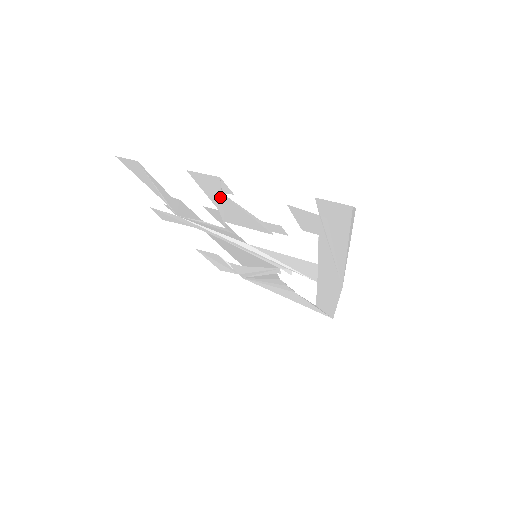
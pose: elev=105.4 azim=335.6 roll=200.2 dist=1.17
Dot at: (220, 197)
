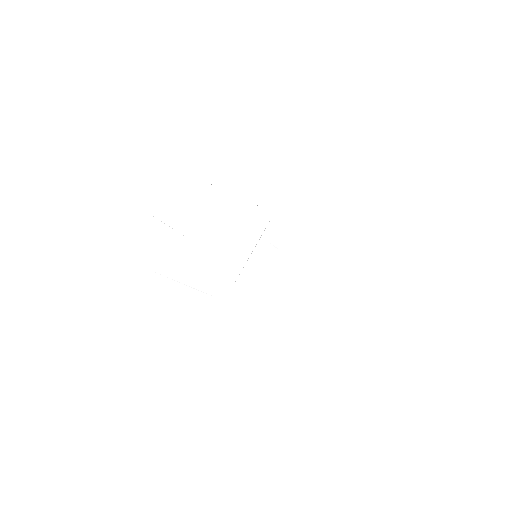
Dot at: (169, 228)
